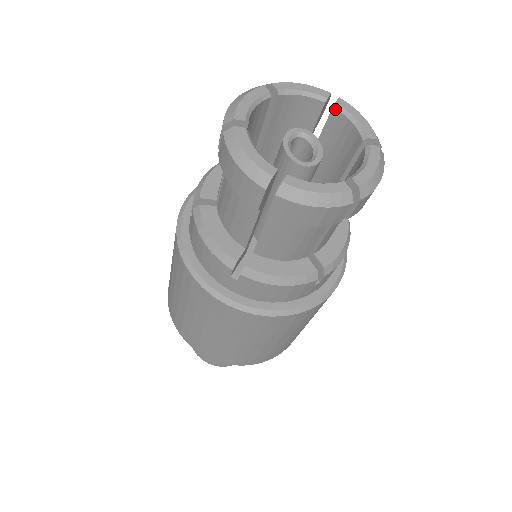
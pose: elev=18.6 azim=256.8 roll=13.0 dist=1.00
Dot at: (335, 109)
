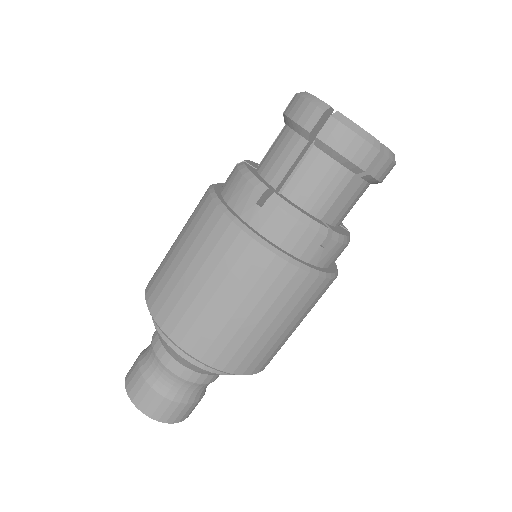
Dot at: occluded
